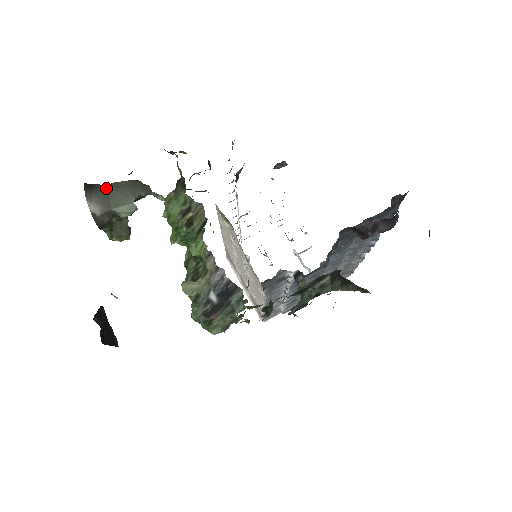
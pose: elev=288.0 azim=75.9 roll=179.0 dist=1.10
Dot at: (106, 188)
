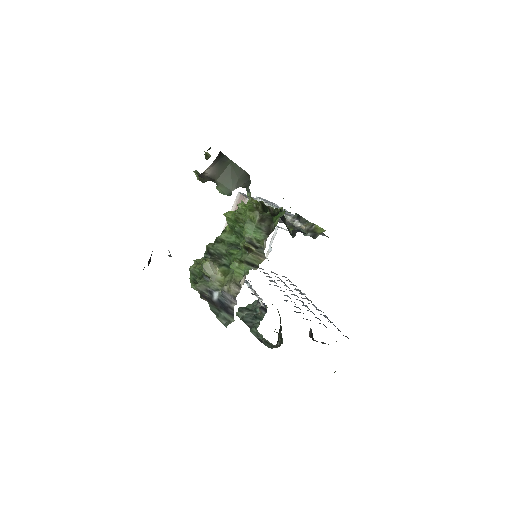
Dot at: (228, 164)
